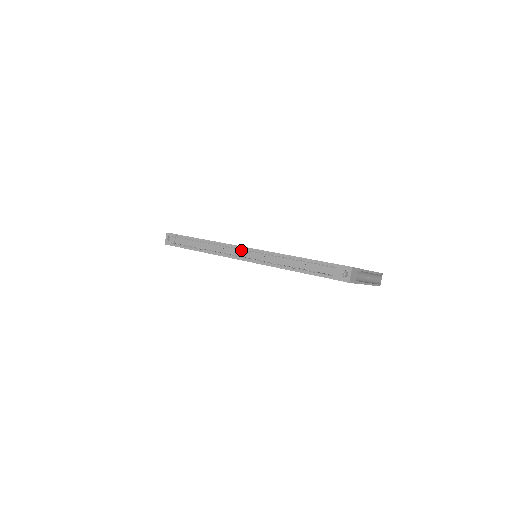
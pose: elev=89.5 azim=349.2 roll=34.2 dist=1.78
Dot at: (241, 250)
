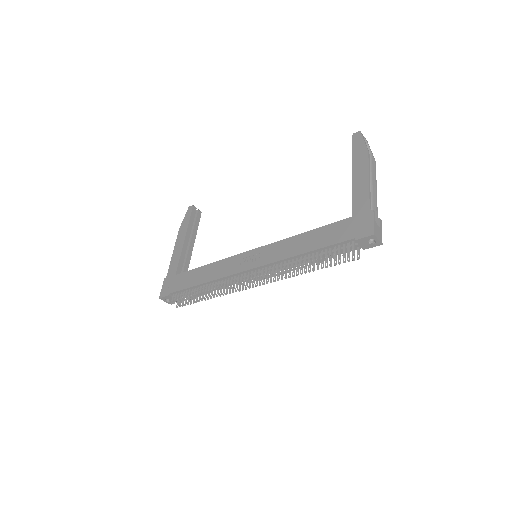
Dot at: (245, 274)
